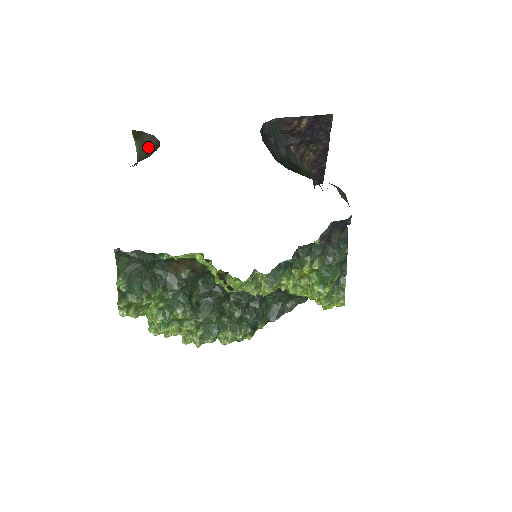
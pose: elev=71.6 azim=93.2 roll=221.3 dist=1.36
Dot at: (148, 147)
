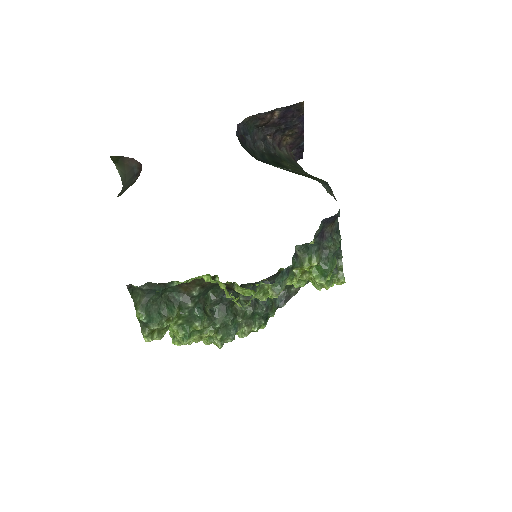
Dot at: (130, 170)
